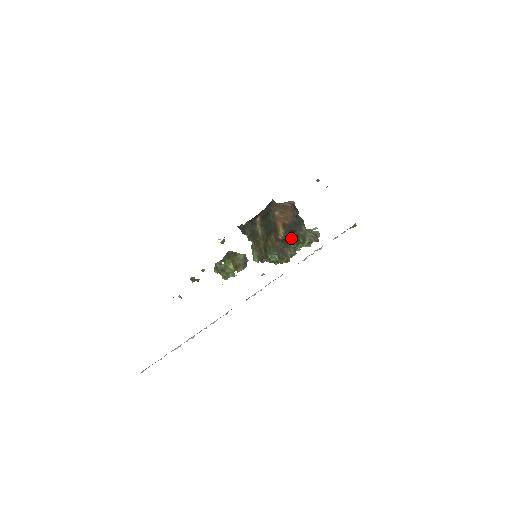
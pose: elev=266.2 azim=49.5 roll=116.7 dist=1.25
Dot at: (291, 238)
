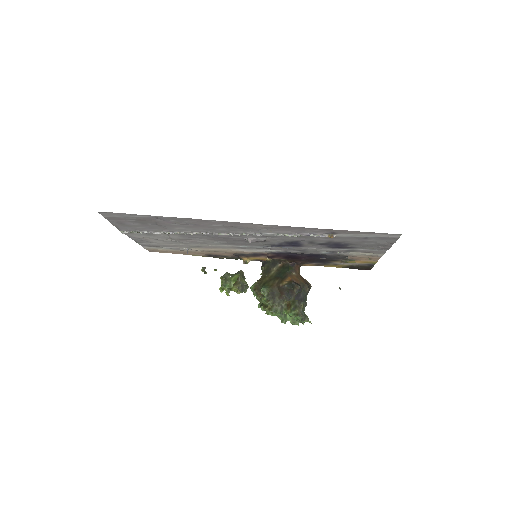
Dot at: (287, 294)
